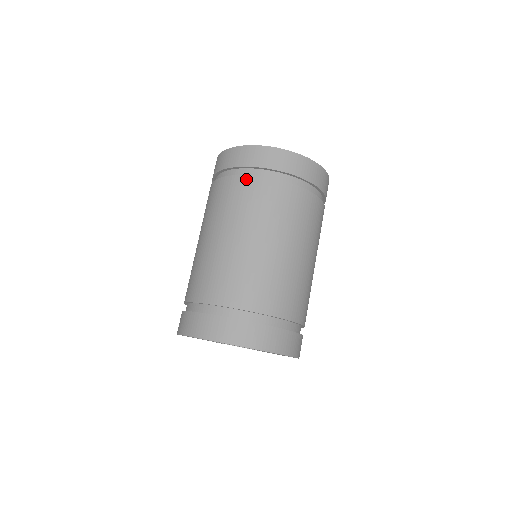
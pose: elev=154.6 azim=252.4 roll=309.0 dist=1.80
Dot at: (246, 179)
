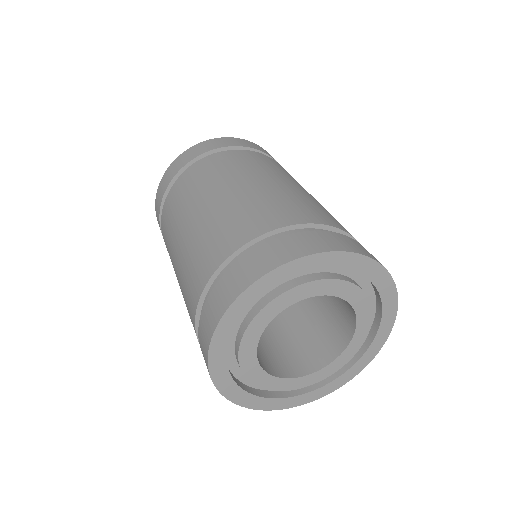
Dot at: (220, 154)
